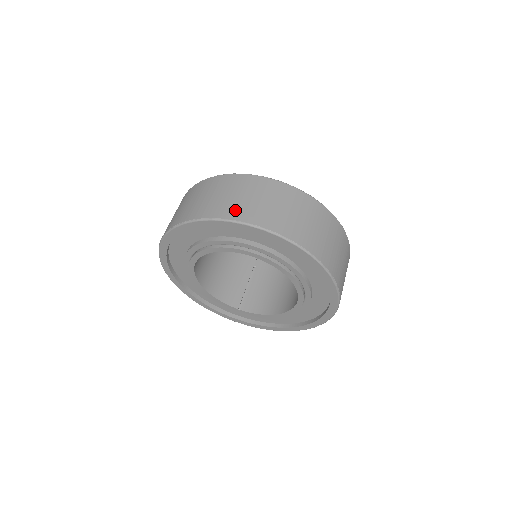
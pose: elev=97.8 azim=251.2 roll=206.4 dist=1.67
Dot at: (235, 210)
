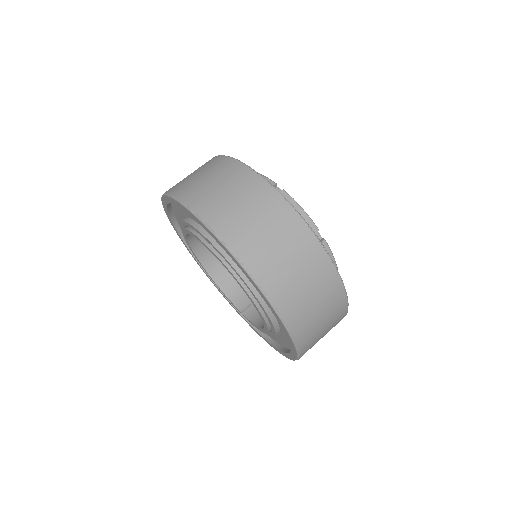
Dot at: (185, 188)
